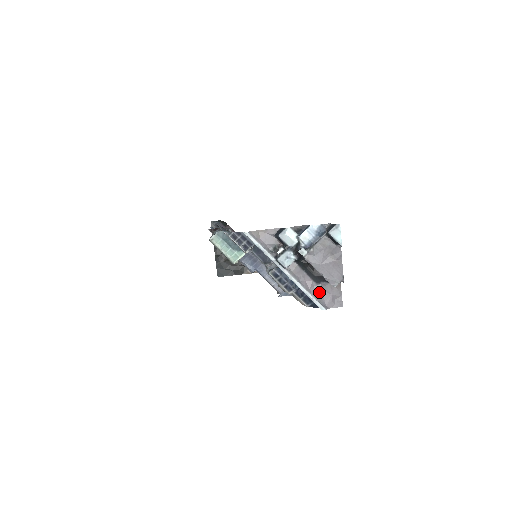
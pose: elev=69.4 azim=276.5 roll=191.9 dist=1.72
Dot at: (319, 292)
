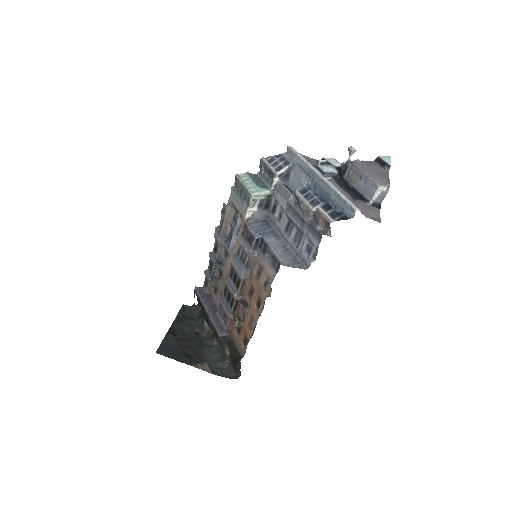
Dot at: (354, 203)
